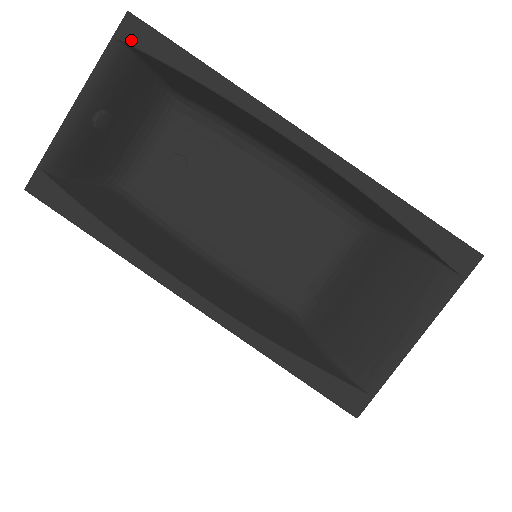
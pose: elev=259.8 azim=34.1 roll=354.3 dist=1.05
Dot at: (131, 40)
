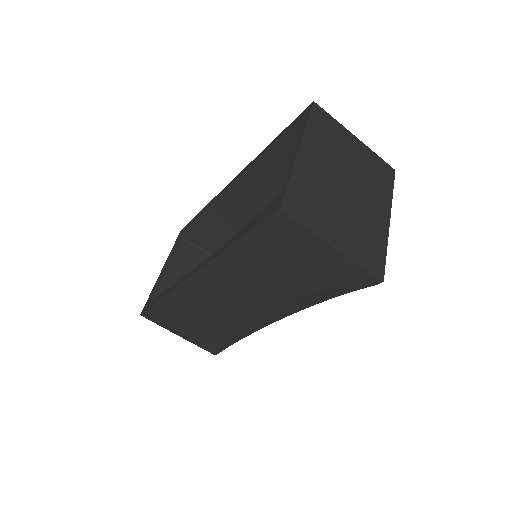
Dot at: (181, 234)
